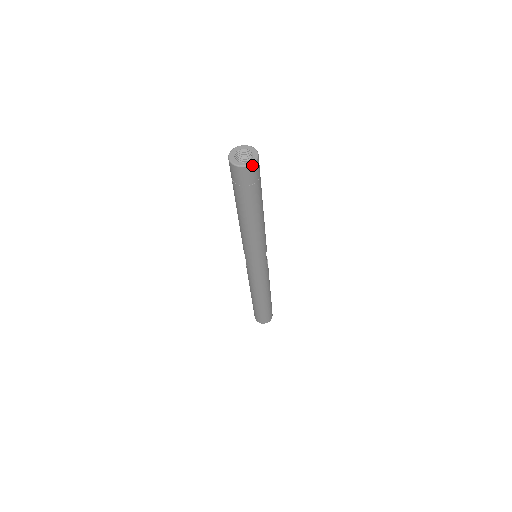
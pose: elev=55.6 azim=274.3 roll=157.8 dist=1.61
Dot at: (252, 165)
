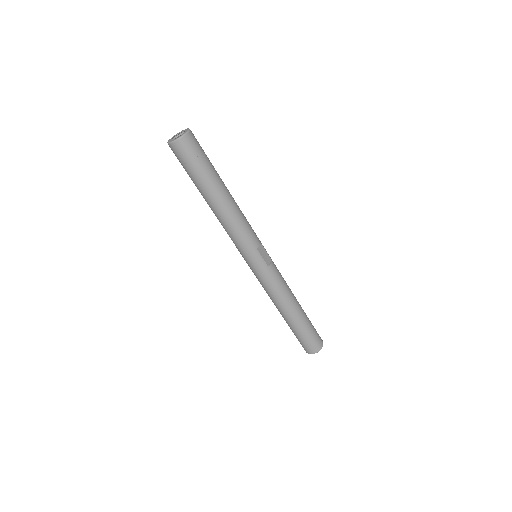
Dot at: (179, 140)
